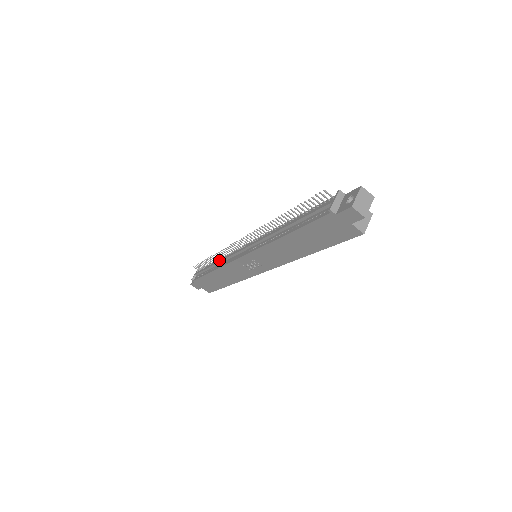
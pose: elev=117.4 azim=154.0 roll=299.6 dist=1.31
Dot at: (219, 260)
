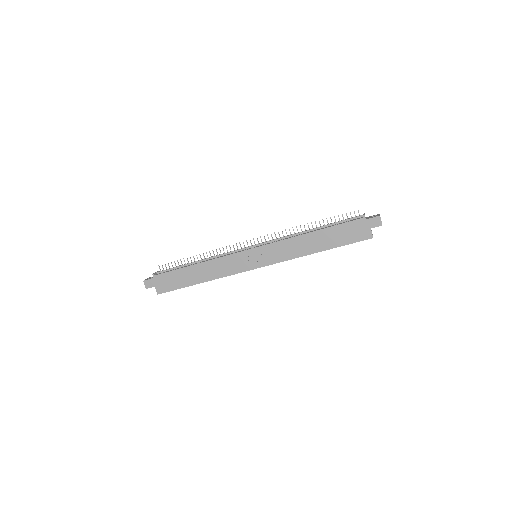
Dot at: (209, 257)
